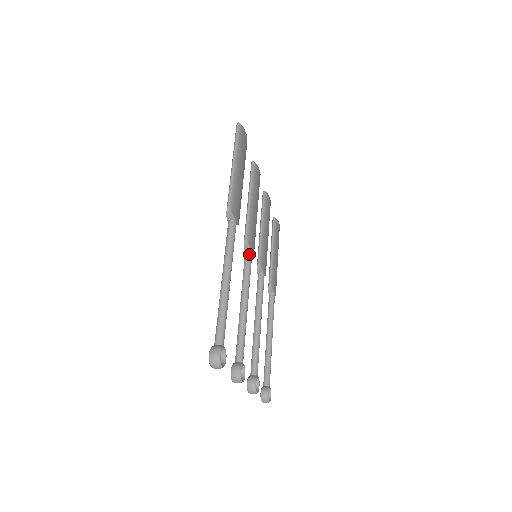
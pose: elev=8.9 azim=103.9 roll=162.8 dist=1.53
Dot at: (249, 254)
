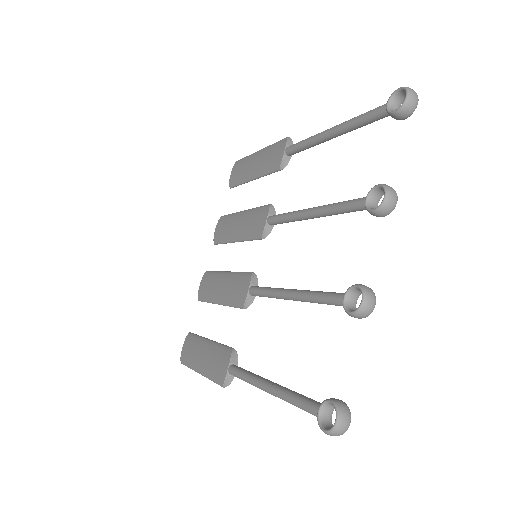
Dot at: occluded
